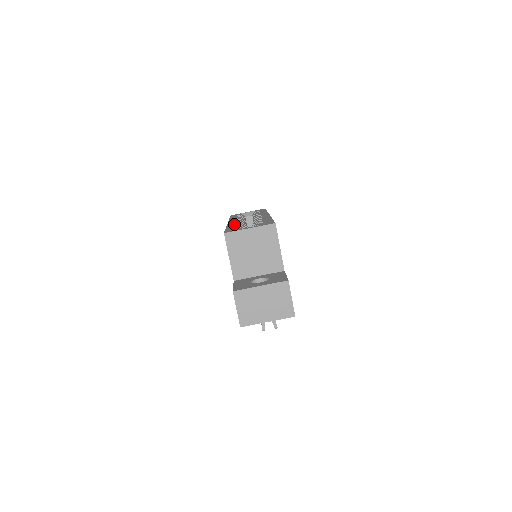
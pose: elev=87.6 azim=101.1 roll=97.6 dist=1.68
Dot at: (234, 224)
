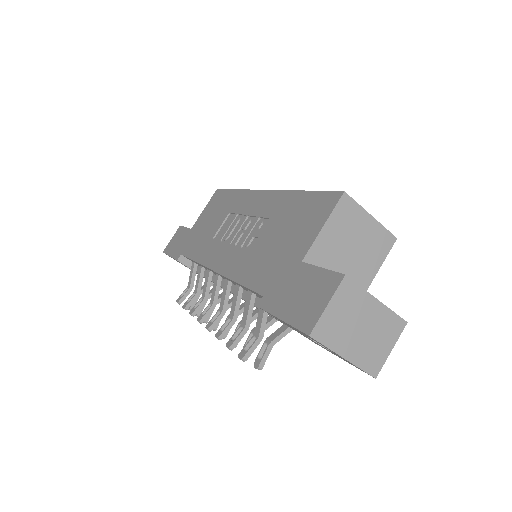
Dot at: occluded
